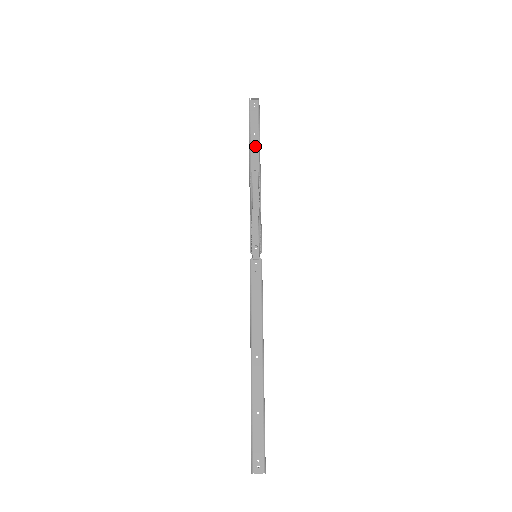
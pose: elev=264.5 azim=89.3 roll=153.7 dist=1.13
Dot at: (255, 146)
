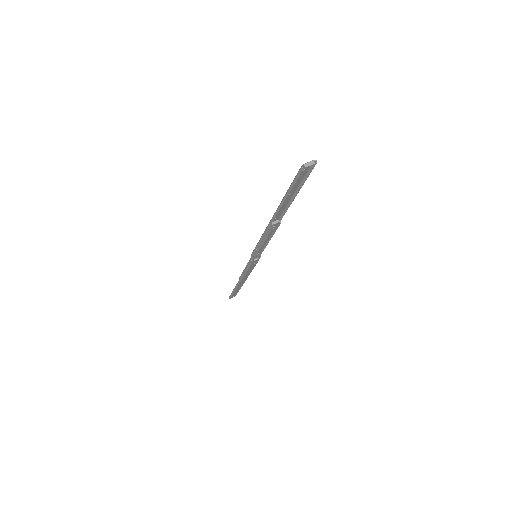
Dot at: (239, 287)
